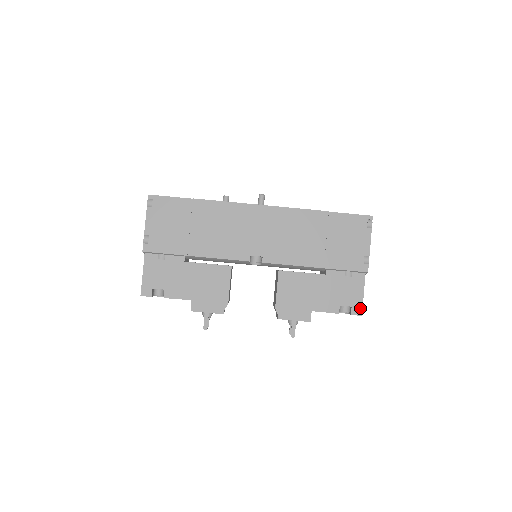
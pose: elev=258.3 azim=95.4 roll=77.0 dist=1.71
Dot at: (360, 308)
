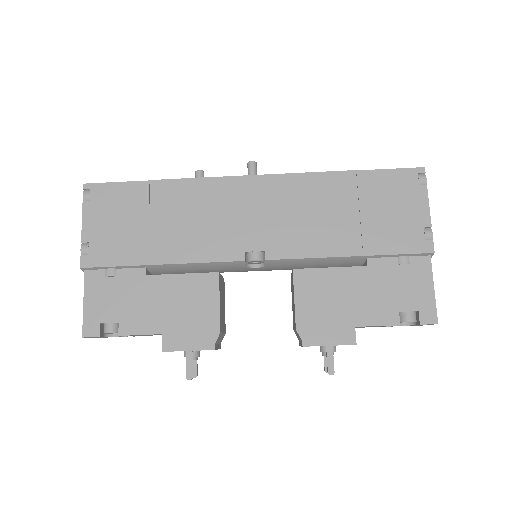
Dot at: (433, 312)
